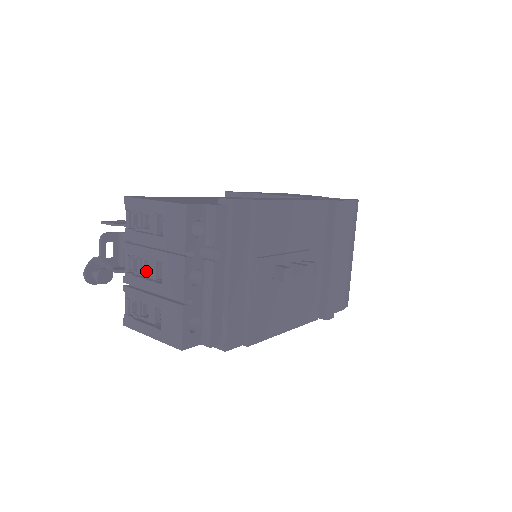
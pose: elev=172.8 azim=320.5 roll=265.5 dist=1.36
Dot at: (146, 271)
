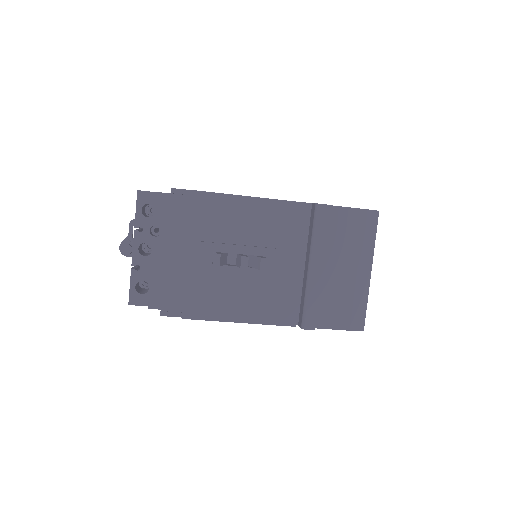
Dot at: occluded
